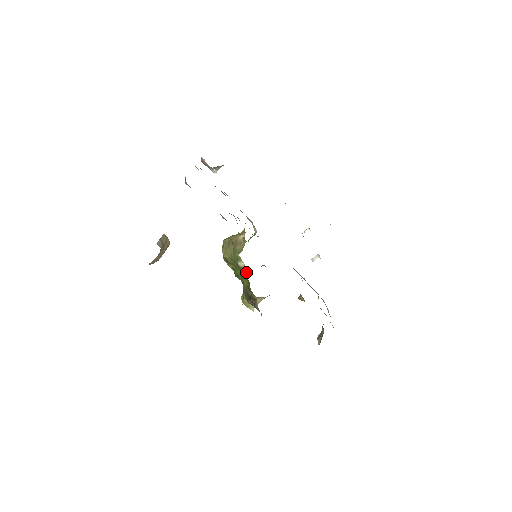
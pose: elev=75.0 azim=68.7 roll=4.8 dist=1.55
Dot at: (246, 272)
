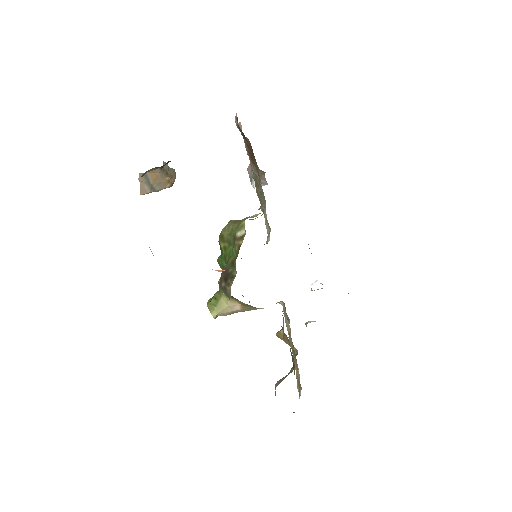
Dot at: (242, 240)
